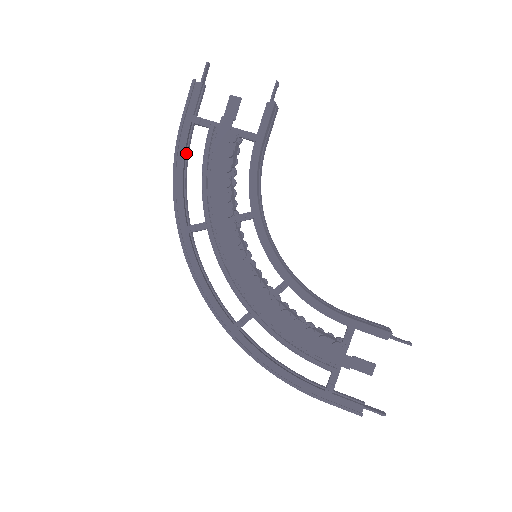
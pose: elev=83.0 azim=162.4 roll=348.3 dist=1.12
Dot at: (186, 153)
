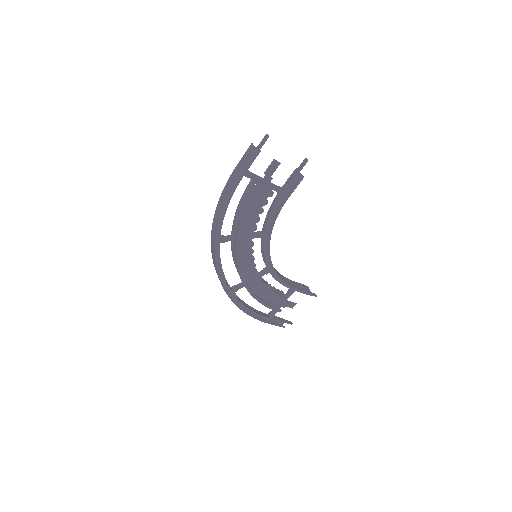
Dot at: occluded
